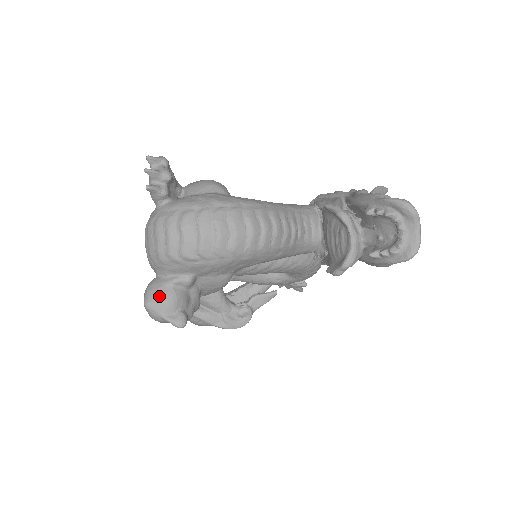
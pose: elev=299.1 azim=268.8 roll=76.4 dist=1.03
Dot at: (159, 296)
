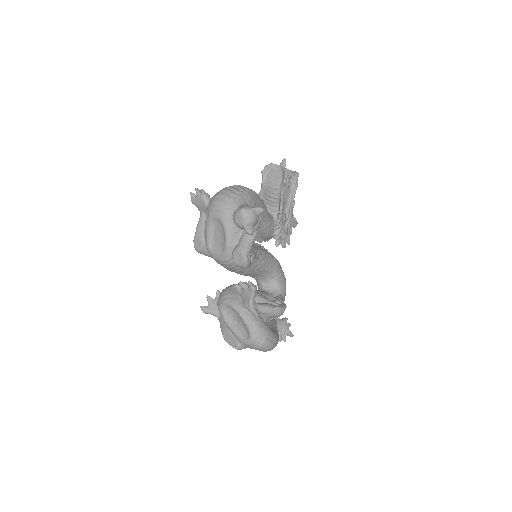
Dot at: (243, 206)
